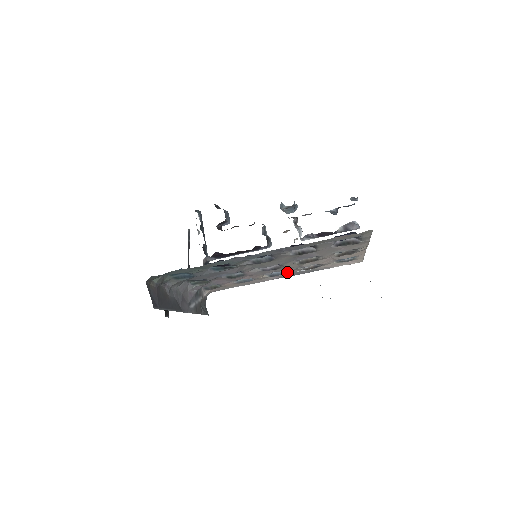
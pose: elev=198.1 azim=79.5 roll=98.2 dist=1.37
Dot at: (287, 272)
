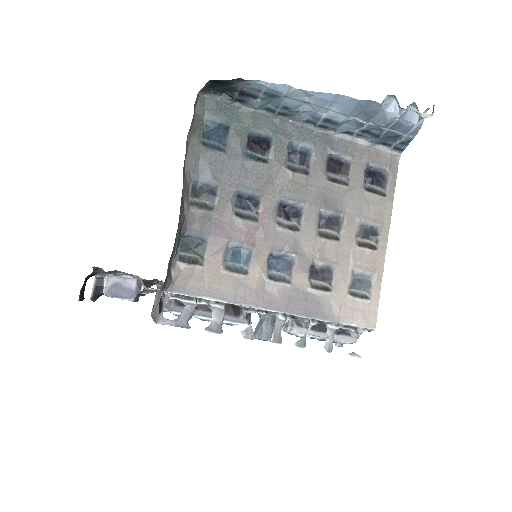
Dot at: (292, 279)
